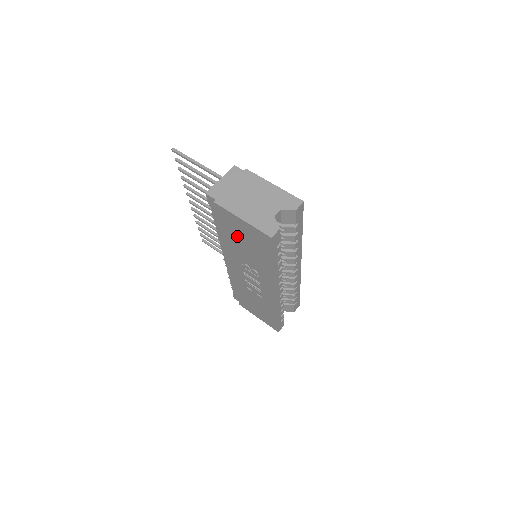
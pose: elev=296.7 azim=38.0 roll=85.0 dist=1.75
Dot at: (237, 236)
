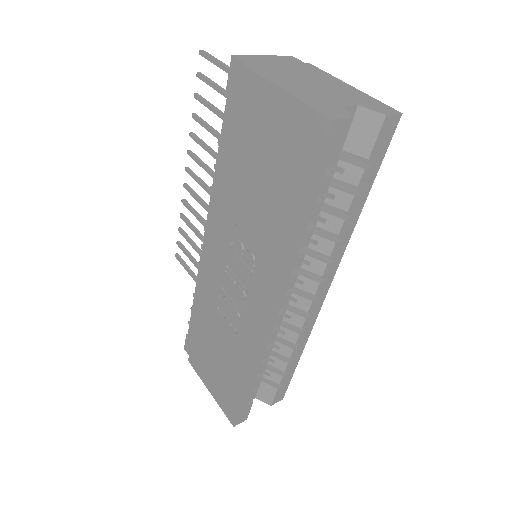
Dot at: (252, 153)
